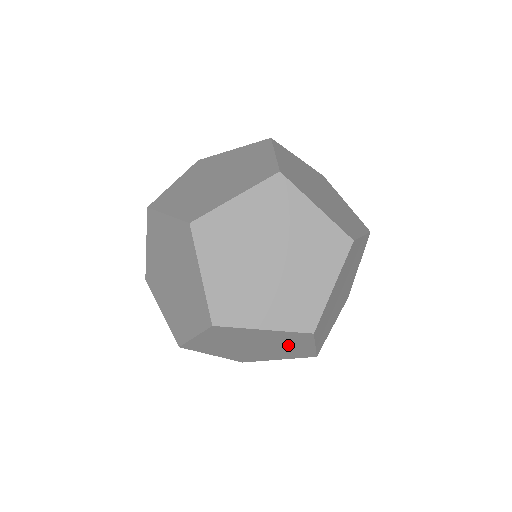
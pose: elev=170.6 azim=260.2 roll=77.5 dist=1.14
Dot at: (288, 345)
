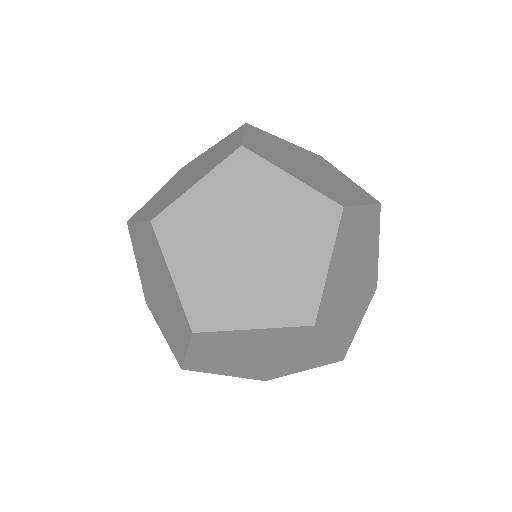
Dot at: (289, 364)
